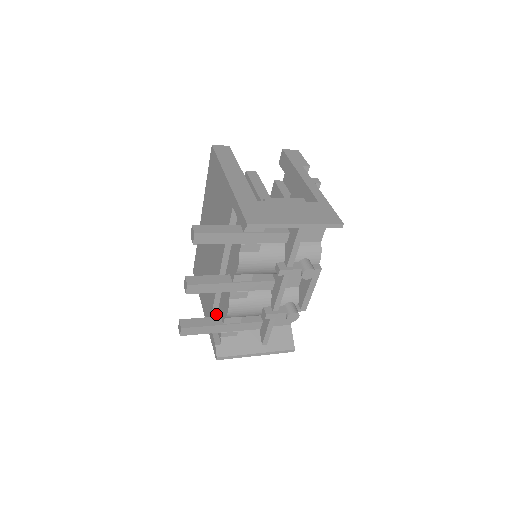
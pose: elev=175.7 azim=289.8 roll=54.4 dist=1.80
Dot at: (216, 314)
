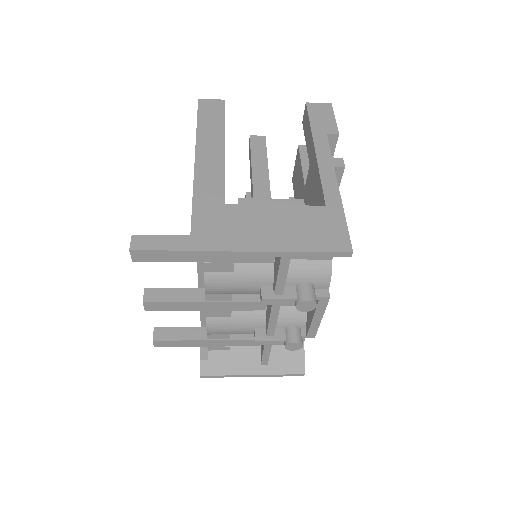
Dot at: occluded
